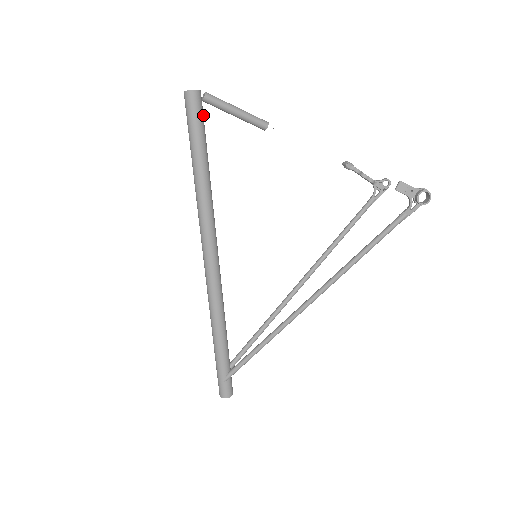
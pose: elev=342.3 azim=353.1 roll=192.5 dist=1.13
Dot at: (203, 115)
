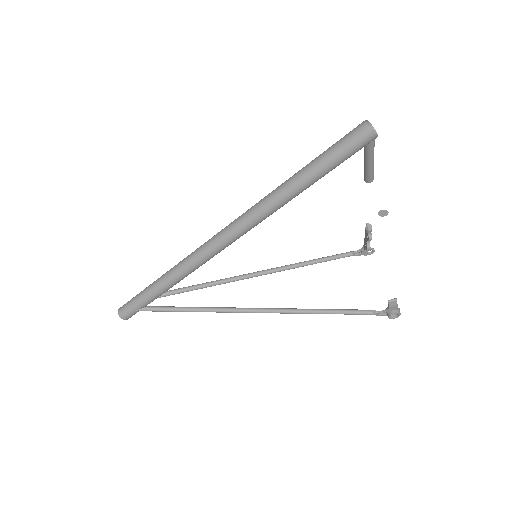
Dot at: occluded
